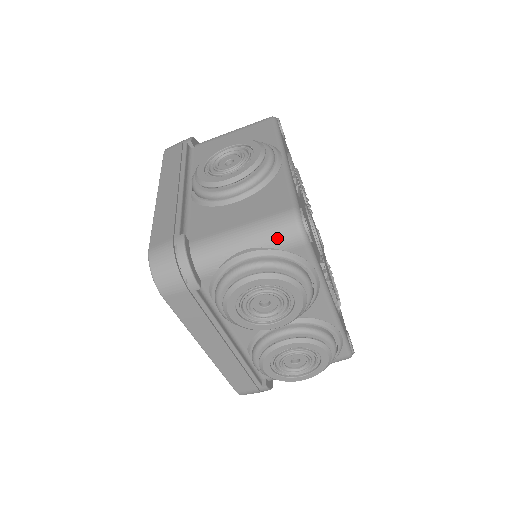
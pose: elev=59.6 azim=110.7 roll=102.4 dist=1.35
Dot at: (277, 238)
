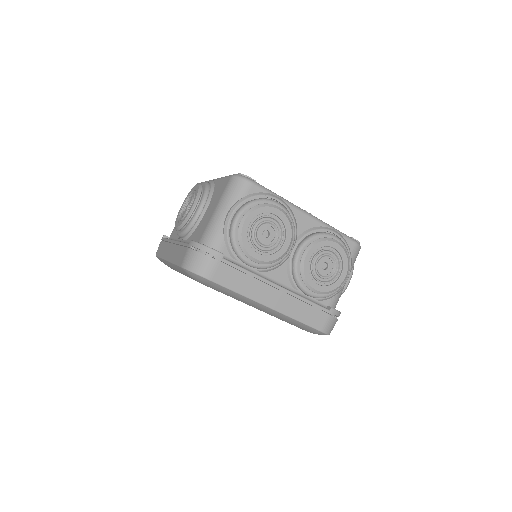
Dot at: (236, 193)
